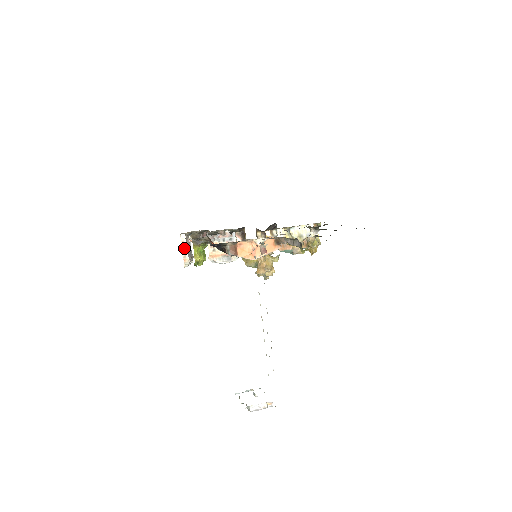
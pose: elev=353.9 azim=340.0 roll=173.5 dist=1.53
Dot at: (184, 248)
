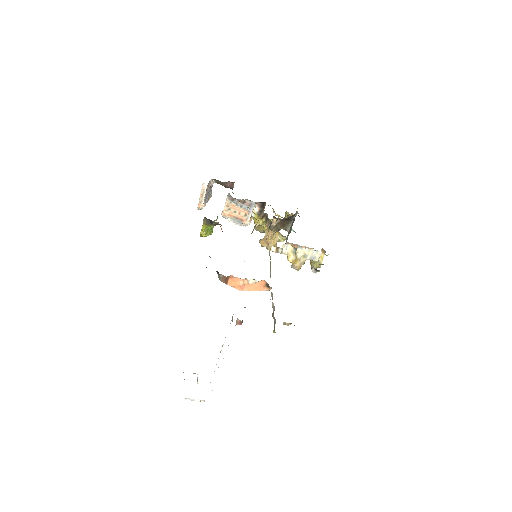
Dot at: (202, 195)
